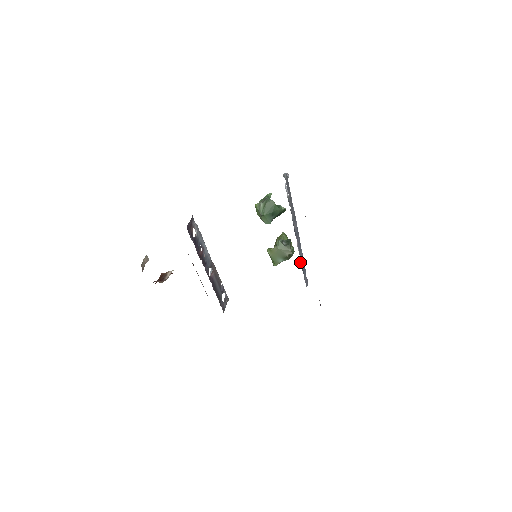
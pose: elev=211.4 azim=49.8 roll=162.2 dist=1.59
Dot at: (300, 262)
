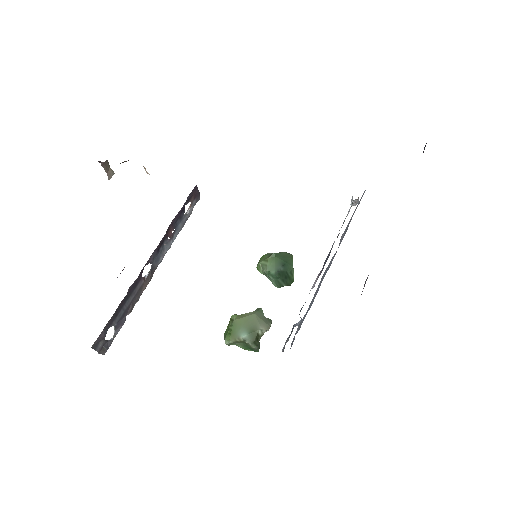
Dot at: occluded
